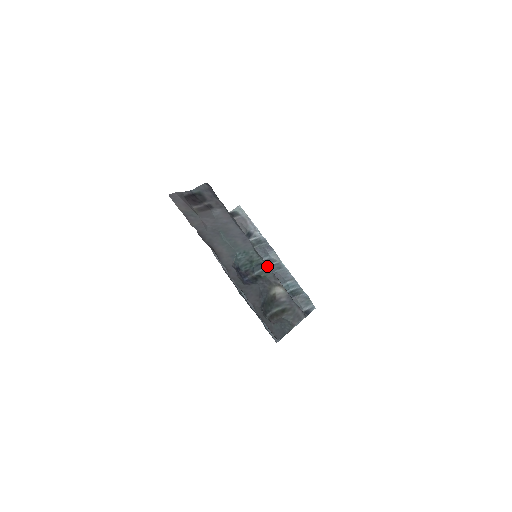
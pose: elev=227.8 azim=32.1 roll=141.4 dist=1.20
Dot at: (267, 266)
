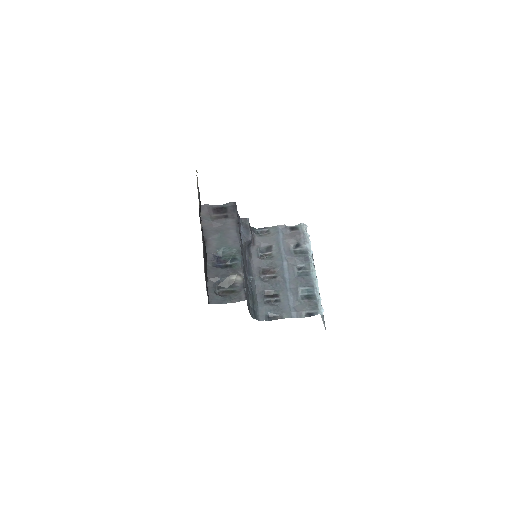
Dot at: (239, 261)
